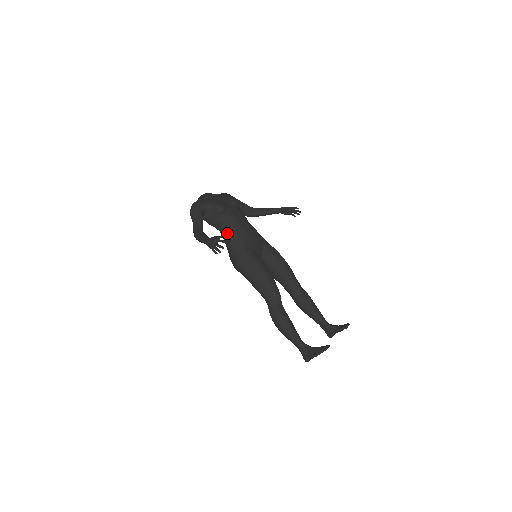
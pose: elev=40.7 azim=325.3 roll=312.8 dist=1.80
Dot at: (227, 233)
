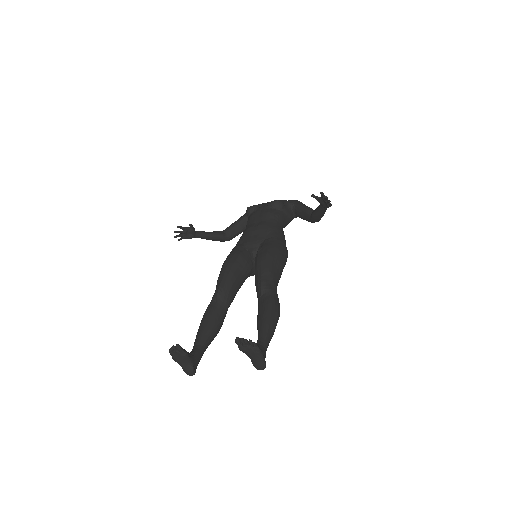
Dot at: occluded
